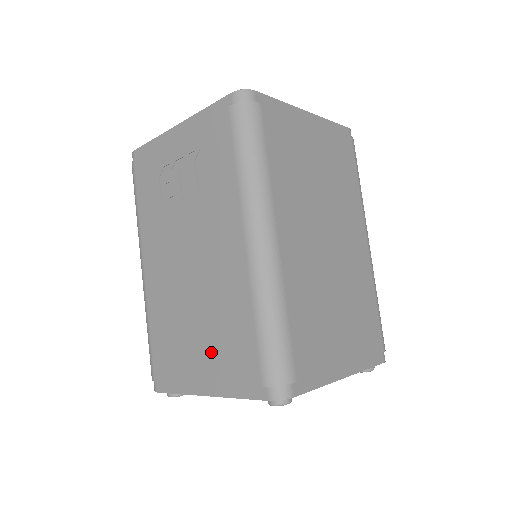
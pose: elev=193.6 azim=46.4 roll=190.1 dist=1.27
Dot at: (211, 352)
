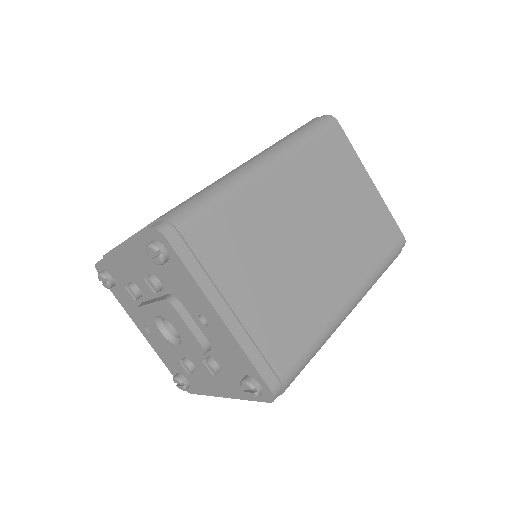
Dot at: occluded
